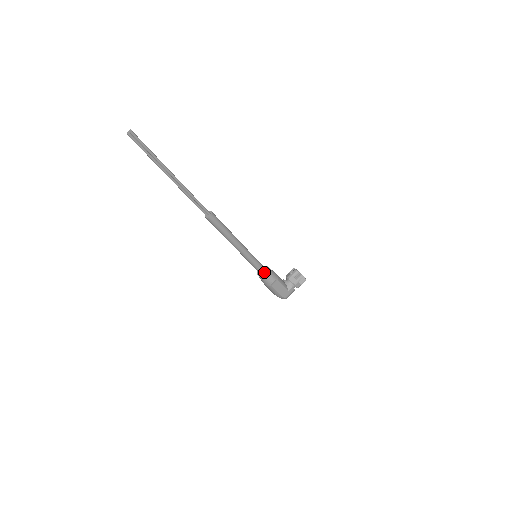
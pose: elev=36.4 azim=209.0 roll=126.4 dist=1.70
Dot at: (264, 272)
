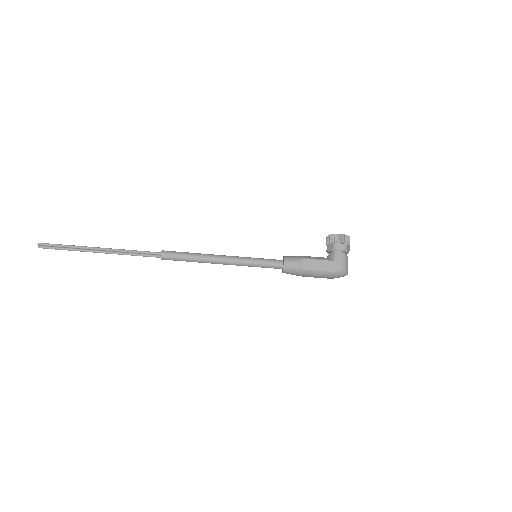
Dot at: (281, 263)
